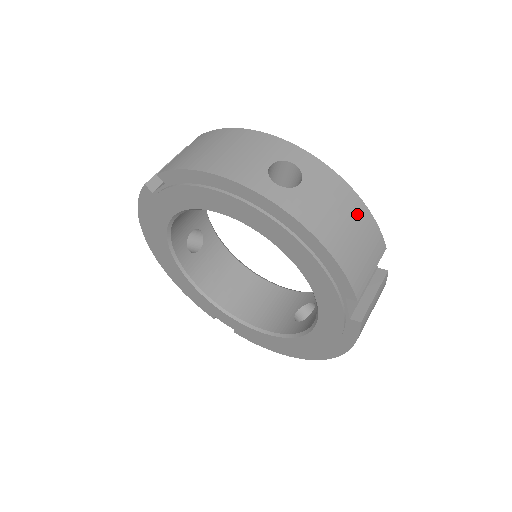
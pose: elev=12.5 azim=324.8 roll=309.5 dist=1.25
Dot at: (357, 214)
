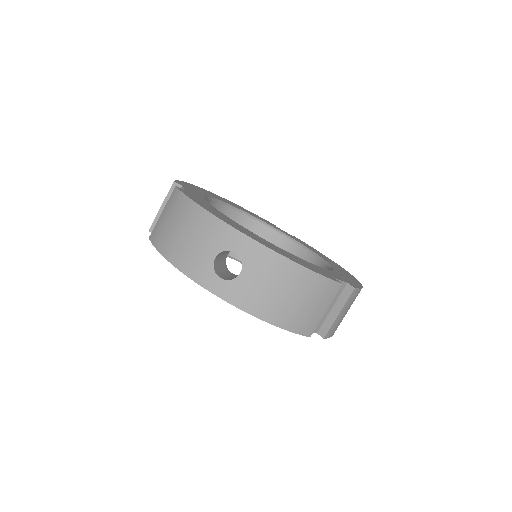
Dot at: (299, 281)
